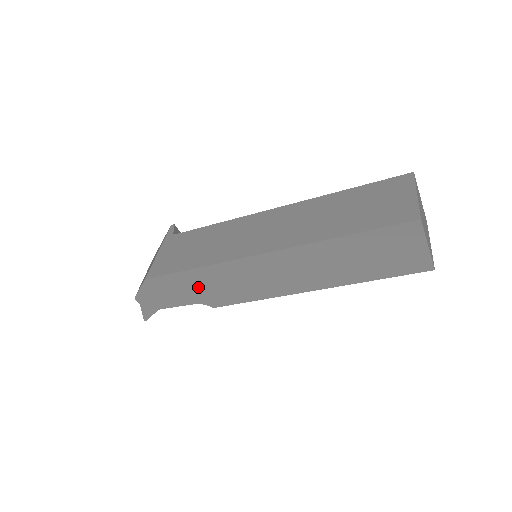
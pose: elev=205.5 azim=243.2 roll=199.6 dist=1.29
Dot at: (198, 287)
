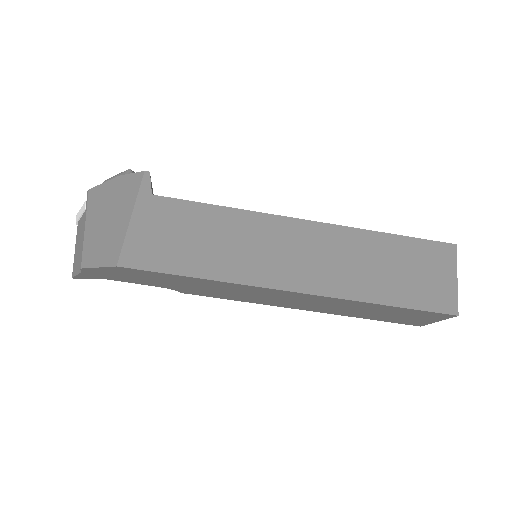
Dot at: (183, 284)
